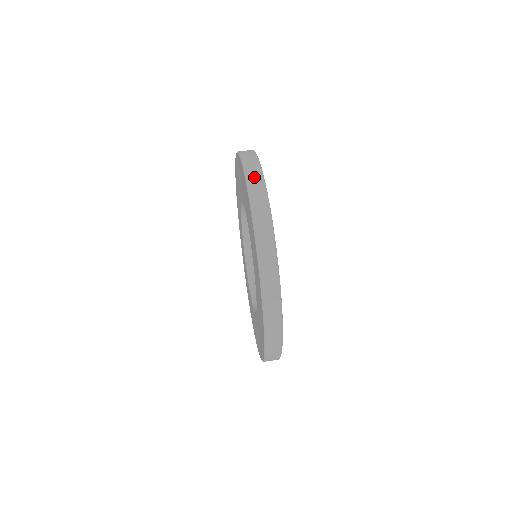
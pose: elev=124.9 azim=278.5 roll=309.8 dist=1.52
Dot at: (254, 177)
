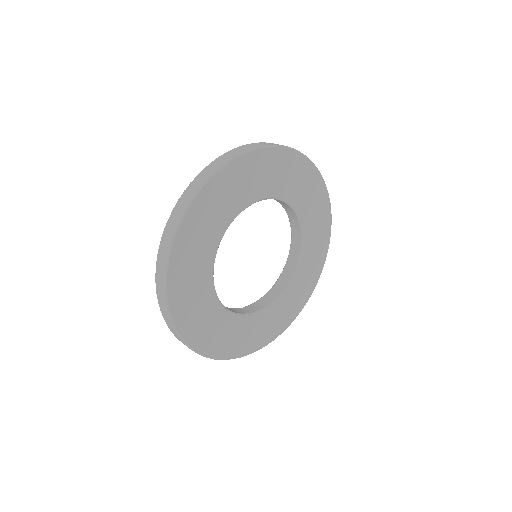
Dot at: occluded
